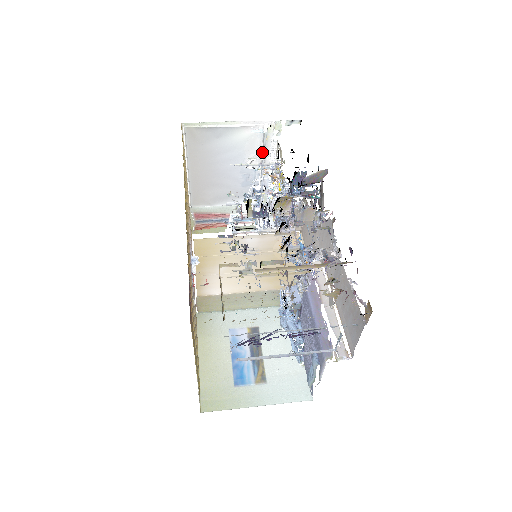
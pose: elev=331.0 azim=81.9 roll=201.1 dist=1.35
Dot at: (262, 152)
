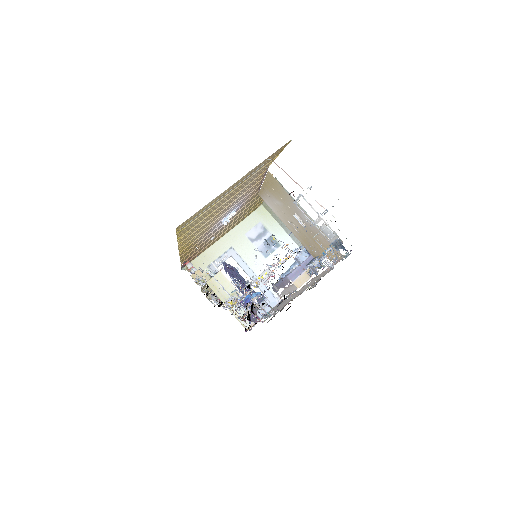
Dot at: occluded
